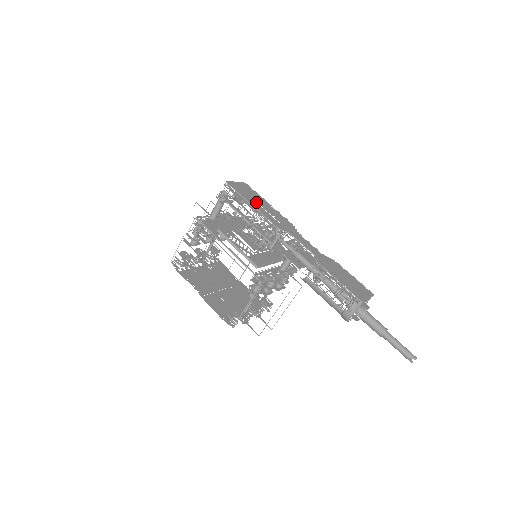
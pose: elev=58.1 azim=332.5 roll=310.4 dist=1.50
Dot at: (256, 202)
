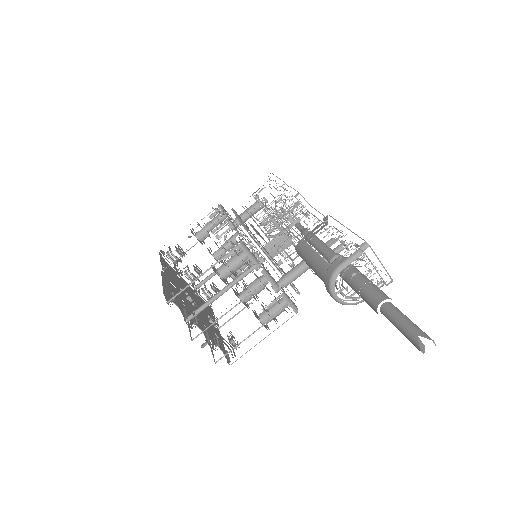
Dot at: occluded
